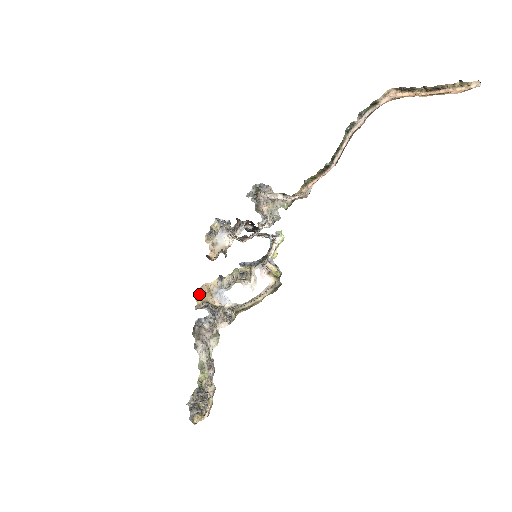
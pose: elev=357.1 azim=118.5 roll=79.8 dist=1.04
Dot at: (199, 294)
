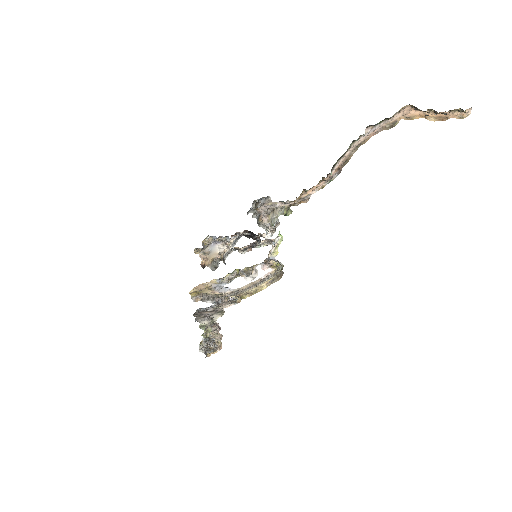
Dot at: (195, 291)
